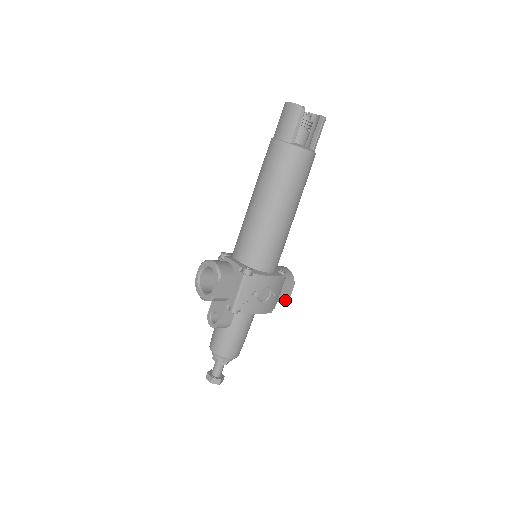
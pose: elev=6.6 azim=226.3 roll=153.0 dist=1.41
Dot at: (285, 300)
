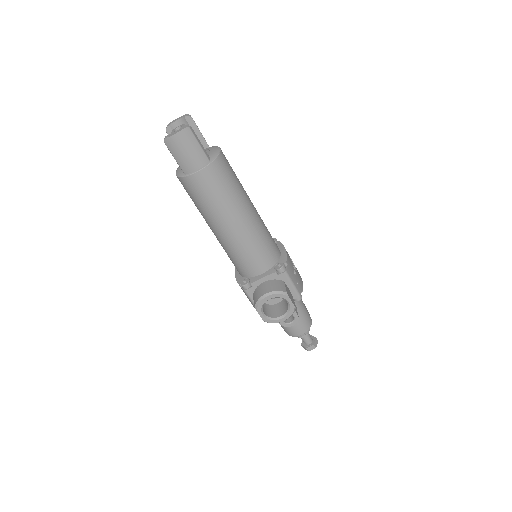
Dot at: occluded
